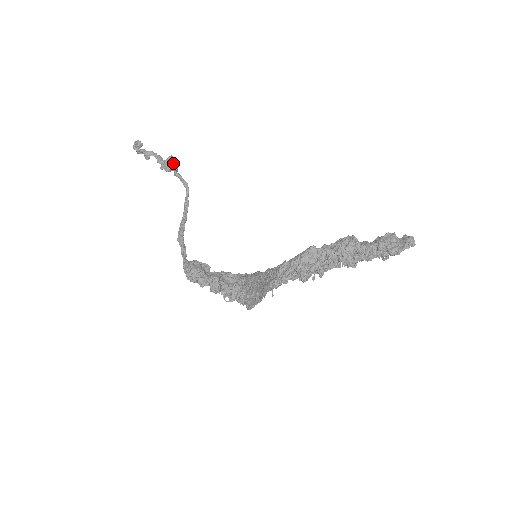
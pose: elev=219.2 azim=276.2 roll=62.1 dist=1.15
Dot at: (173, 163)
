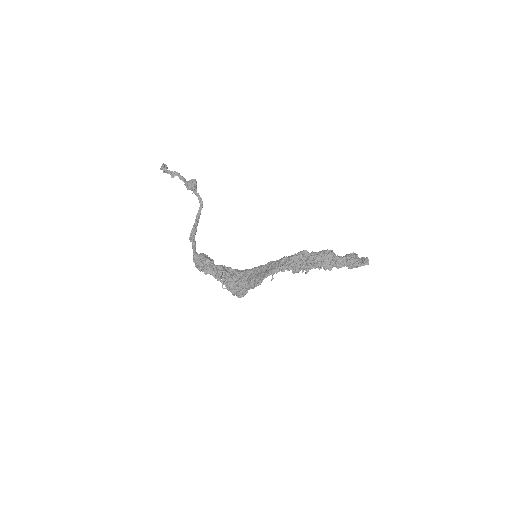
Dot at: (196, 183)
